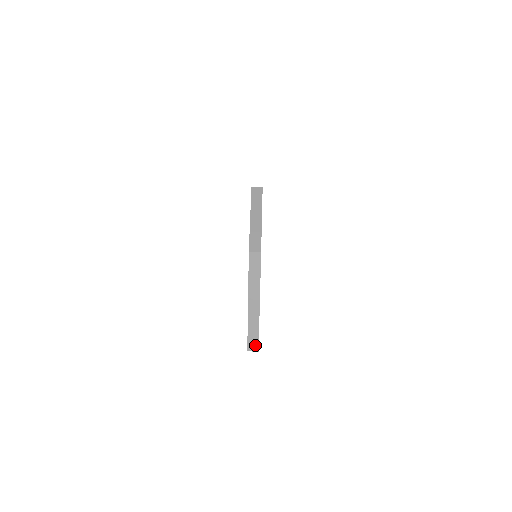
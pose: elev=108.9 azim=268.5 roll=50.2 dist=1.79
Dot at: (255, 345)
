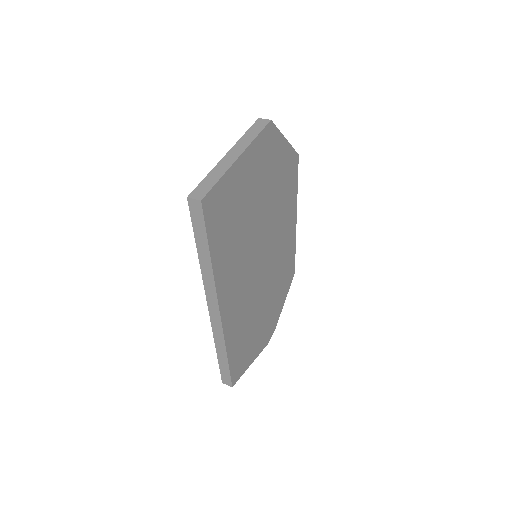
Dot at: (202, 193)
